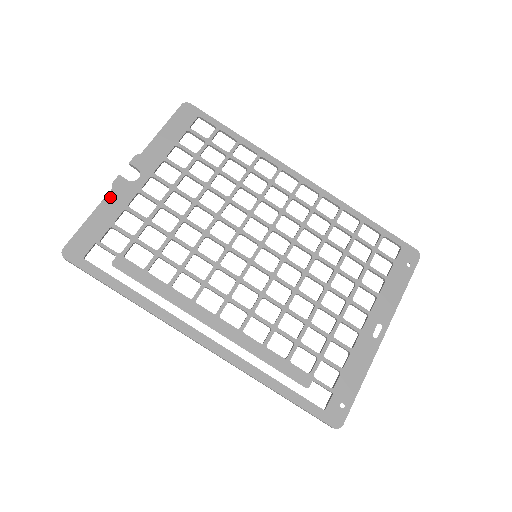
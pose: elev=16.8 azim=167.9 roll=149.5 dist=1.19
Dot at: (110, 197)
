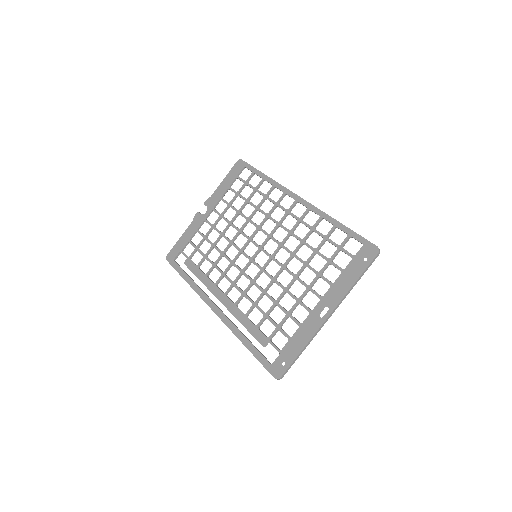
Dot at: (191, 225)
